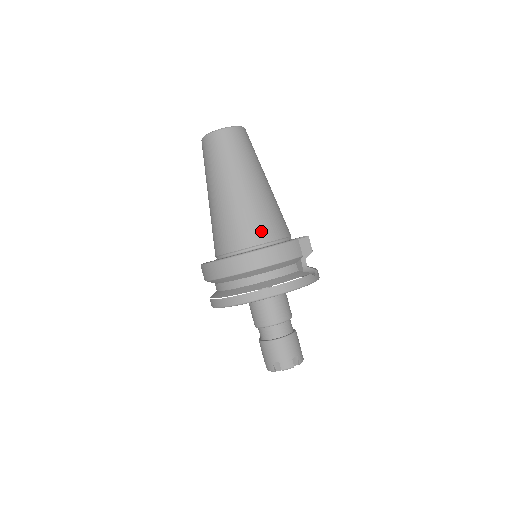
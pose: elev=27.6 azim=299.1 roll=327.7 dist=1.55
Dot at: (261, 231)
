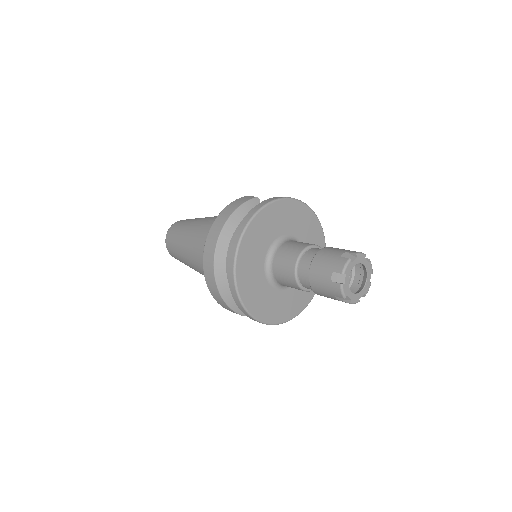
Dot at: occluded
